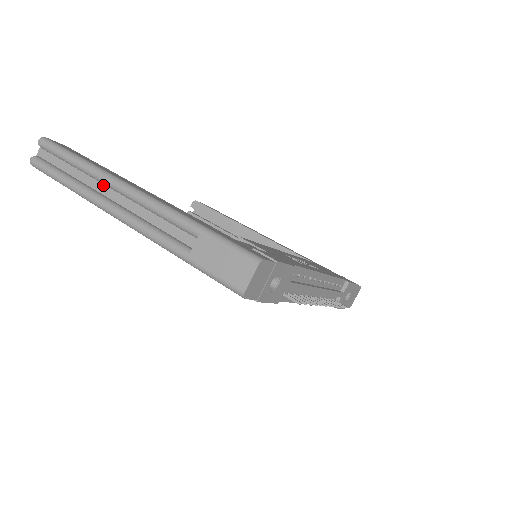
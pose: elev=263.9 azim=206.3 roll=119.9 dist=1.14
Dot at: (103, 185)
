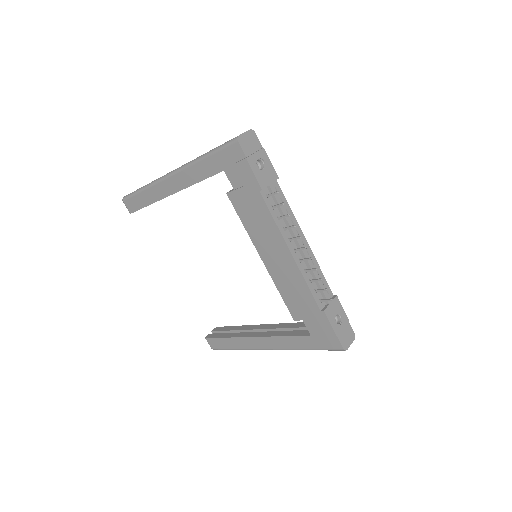
Dot at: occluded
